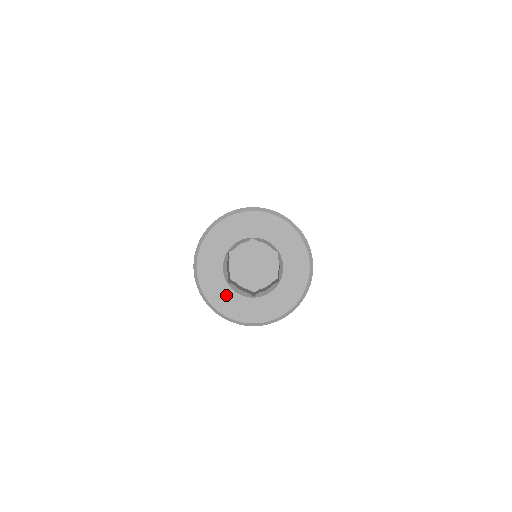
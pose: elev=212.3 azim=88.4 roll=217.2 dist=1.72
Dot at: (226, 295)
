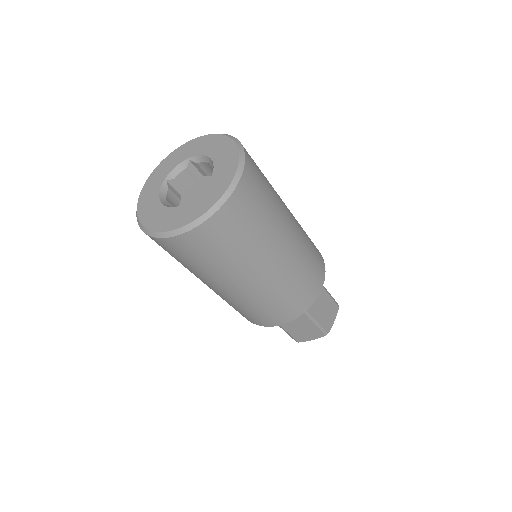
Dot at: (158, 213)
